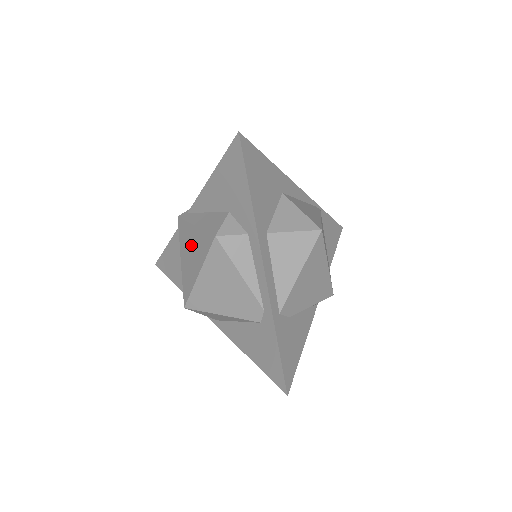
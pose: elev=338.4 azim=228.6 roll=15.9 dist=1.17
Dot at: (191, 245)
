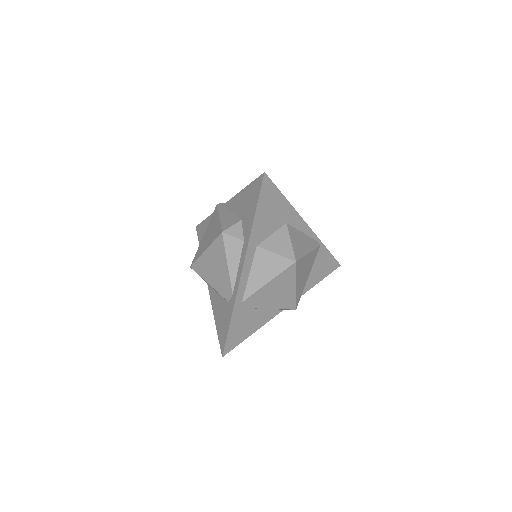
Dot at: (212, 228)
